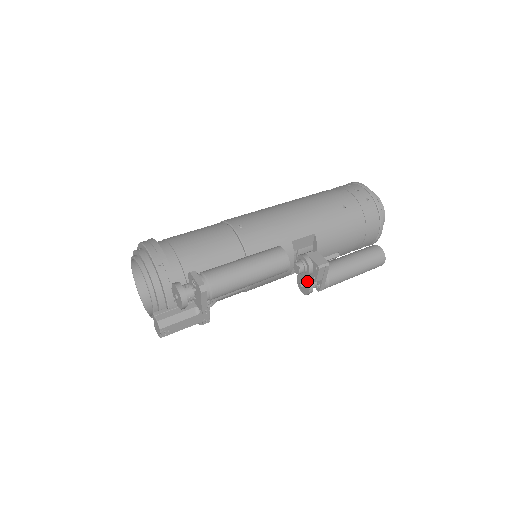
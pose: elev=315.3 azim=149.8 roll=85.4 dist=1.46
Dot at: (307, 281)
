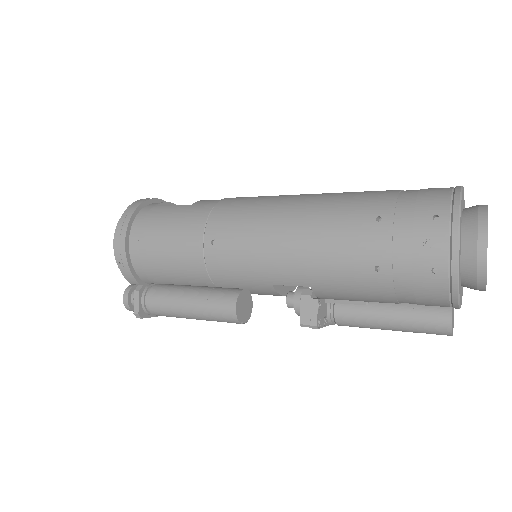
Dot at: occluded
